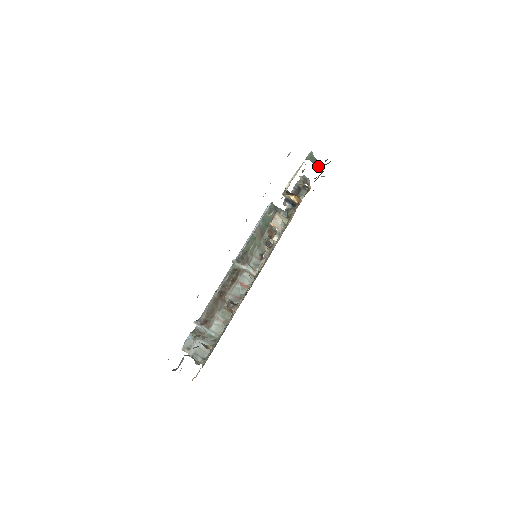
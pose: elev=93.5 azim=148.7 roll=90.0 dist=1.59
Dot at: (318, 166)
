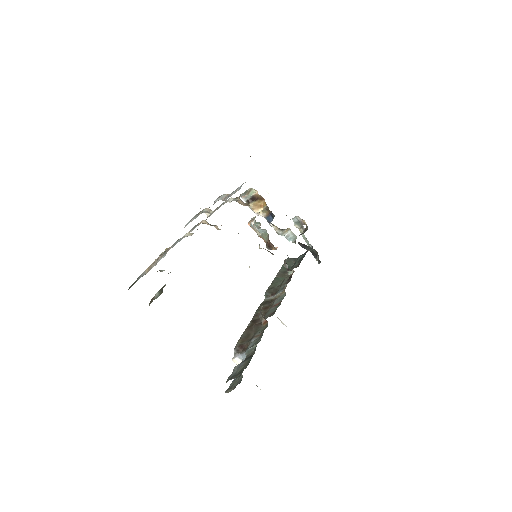
Dot at: occluded
